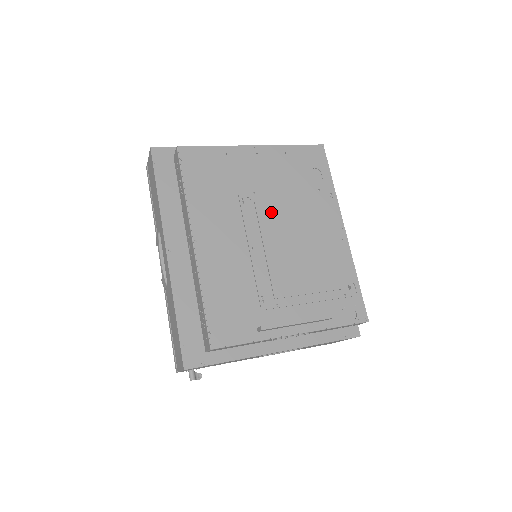
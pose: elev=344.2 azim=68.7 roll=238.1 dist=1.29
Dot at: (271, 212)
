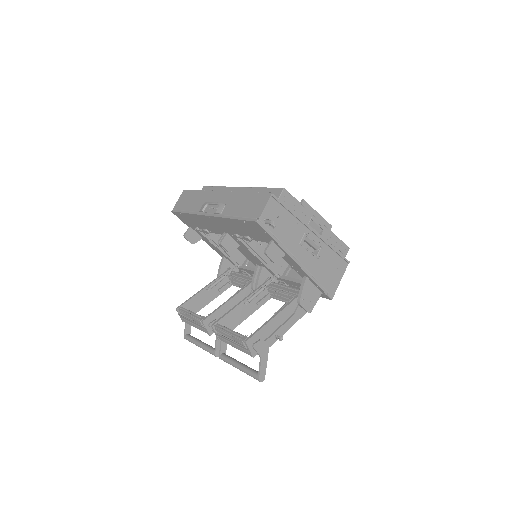
Dot at: occluded
